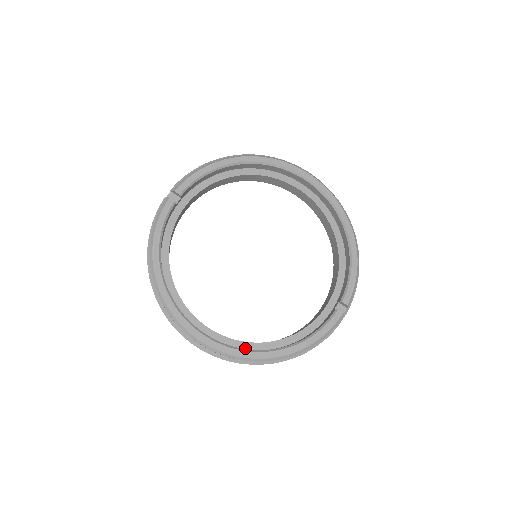
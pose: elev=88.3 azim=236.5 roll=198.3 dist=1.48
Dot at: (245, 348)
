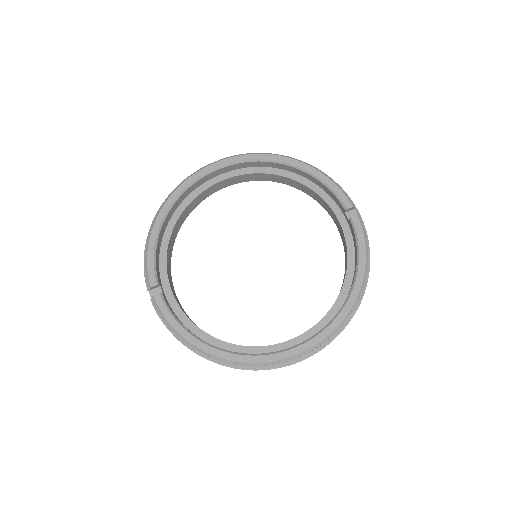
Dot at: (330, 320)
